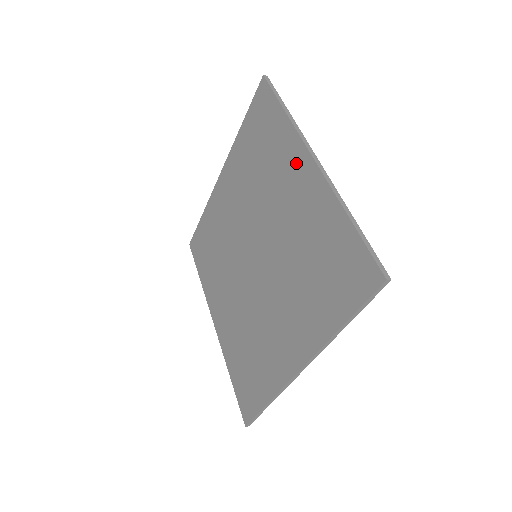
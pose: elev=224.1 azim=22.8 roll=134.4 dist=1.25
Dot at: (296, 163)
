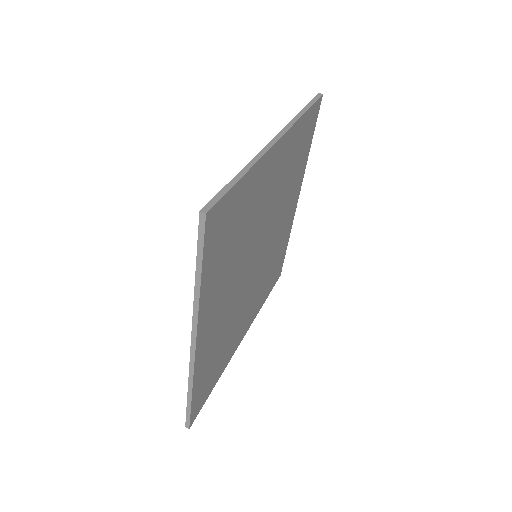
Dot at: occluded
